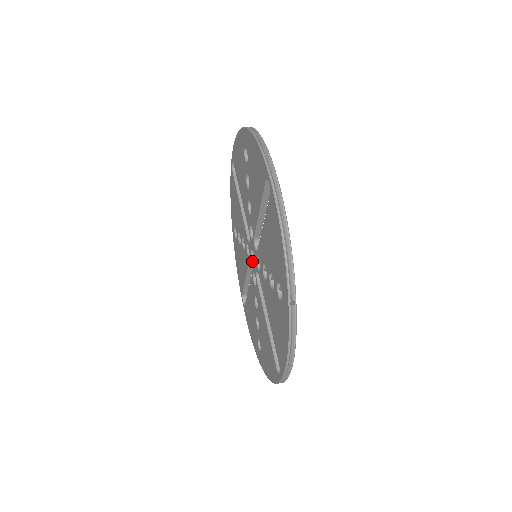
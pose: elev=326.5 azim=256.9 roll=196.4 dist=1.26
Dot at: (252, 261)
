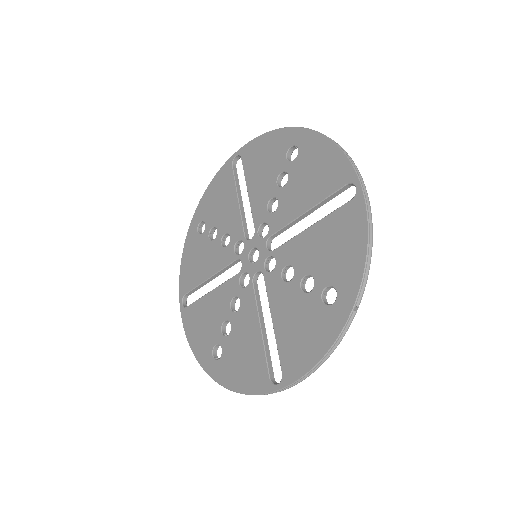
Dot at: (255, 262)
